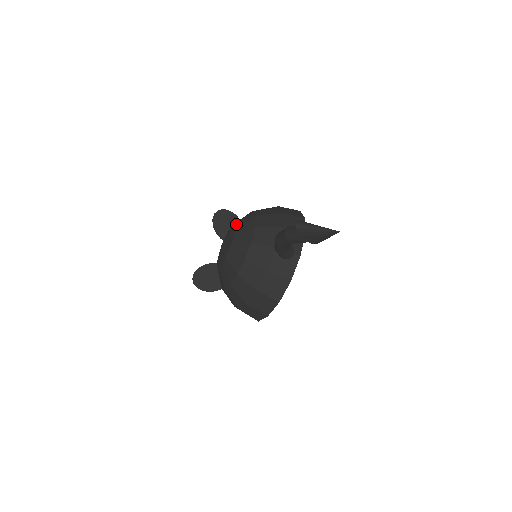
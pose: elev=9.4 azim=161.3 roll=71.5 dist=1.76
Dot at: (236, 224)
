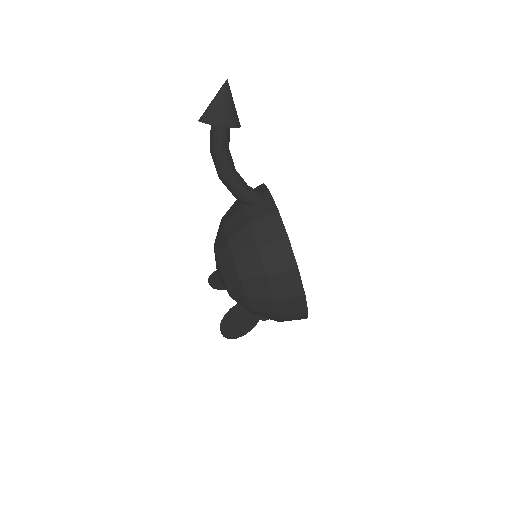
Dot at: occluded
